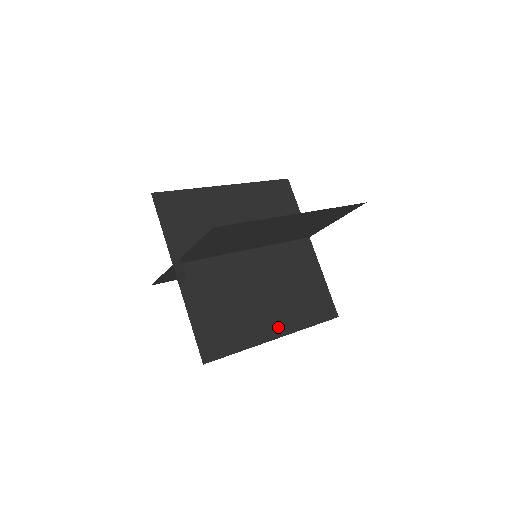
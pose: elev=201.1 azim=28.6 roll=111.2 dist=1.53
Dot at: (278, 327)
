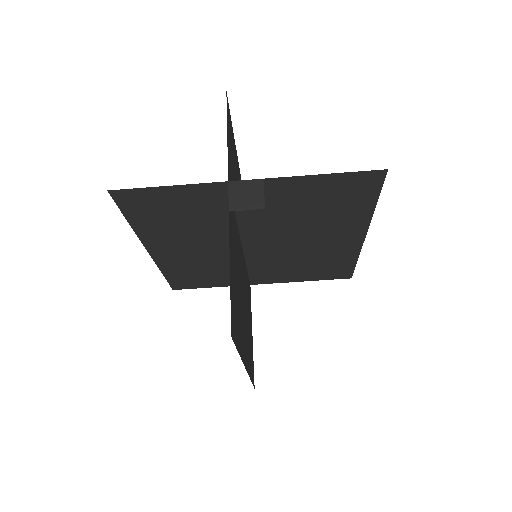
Dot at: (246, 355)
